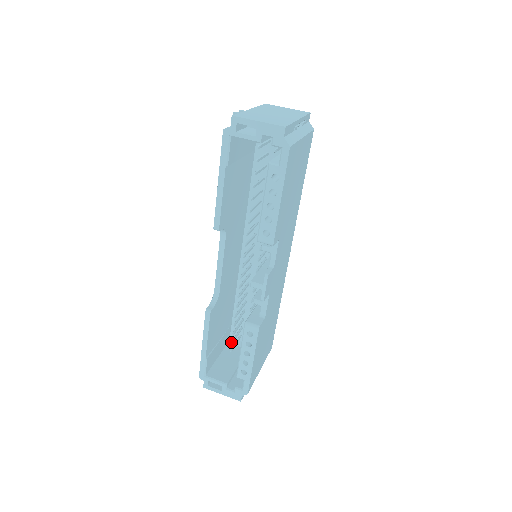
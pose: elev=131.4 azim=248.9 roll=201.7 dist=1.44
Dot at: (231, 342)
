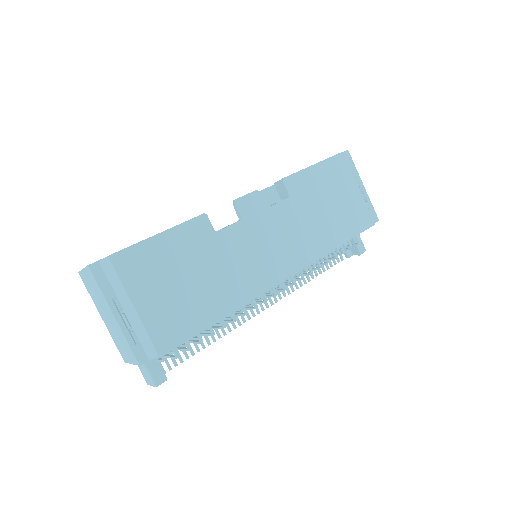
Dot at: occluded
